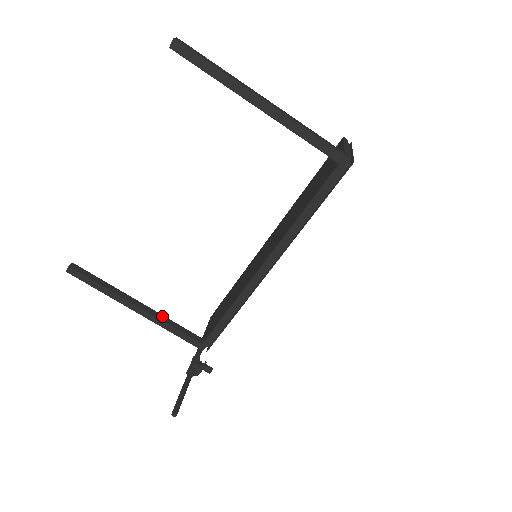
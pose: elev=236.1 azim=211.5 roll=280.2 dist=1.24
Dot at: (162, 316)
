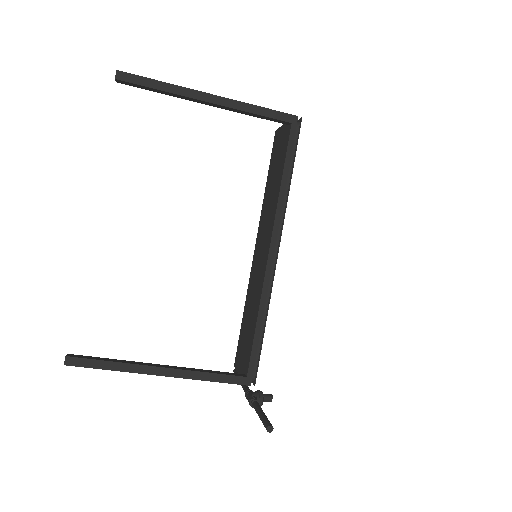
Dot at: (191, 368)
